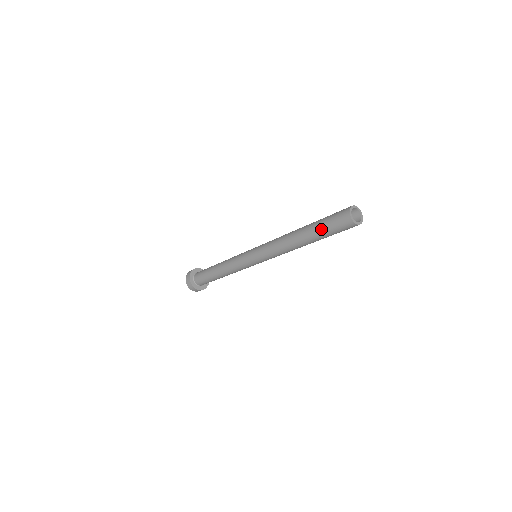
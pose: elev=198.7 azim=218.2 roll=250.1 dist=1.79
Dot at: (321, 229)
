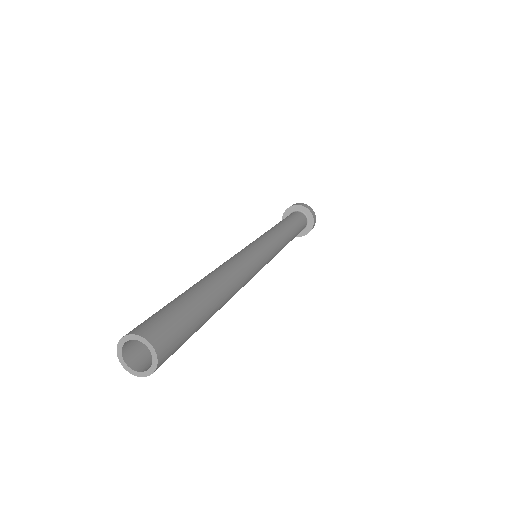
Dot at: occluded
